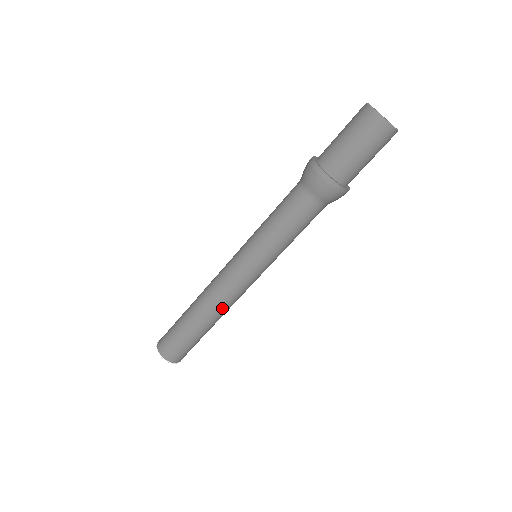
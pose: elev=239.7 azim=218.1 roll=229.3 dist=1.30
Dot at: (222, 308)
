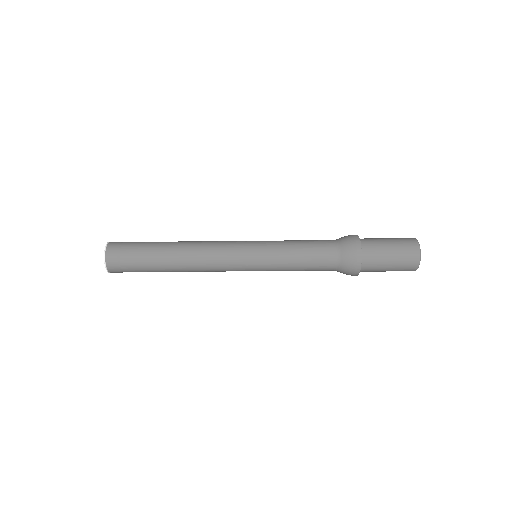
Dot at: (196, 263)
